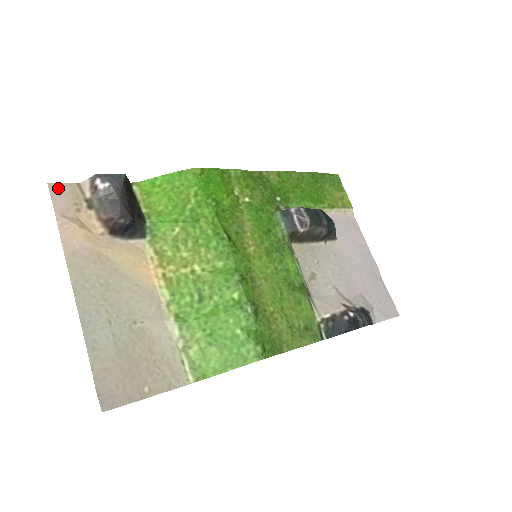
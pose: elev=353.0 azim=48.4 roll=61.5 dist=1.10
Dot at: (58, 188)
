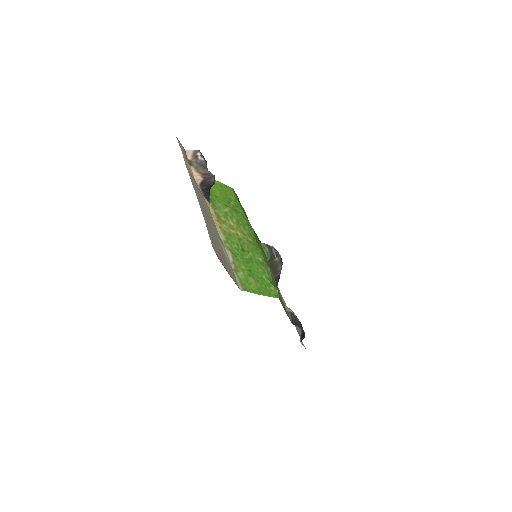
Dot at: (179, 142)
